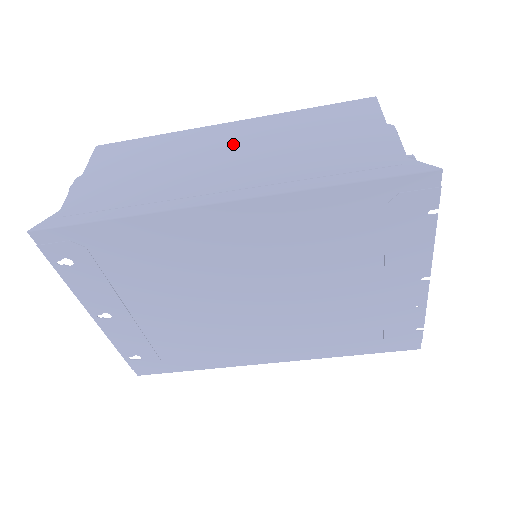
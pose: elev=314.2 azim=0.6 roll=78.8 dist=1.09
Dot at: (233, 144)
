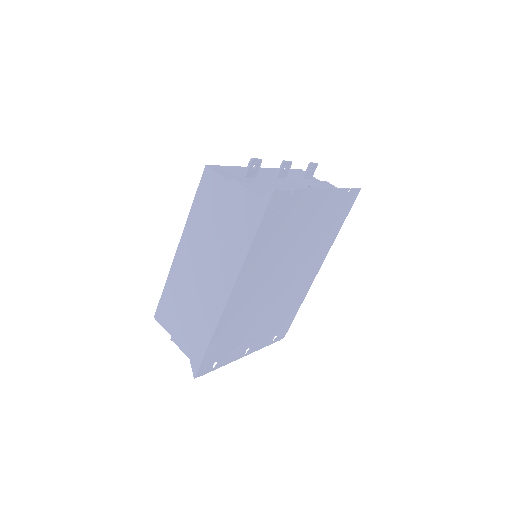
Dot at: (195, 260)
